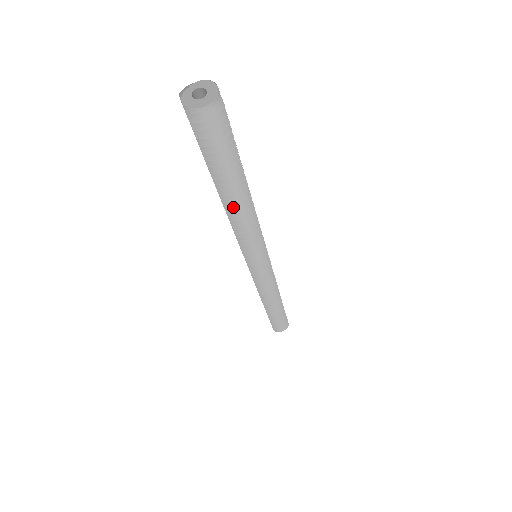
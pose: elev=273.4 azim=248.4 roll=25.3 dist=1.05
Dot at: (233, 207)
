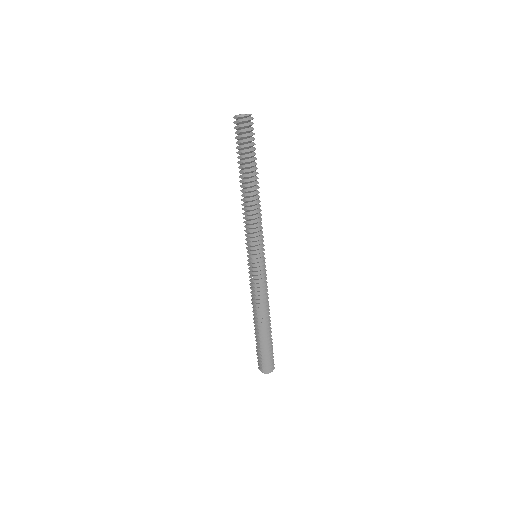
Dot at: (250, 189)
